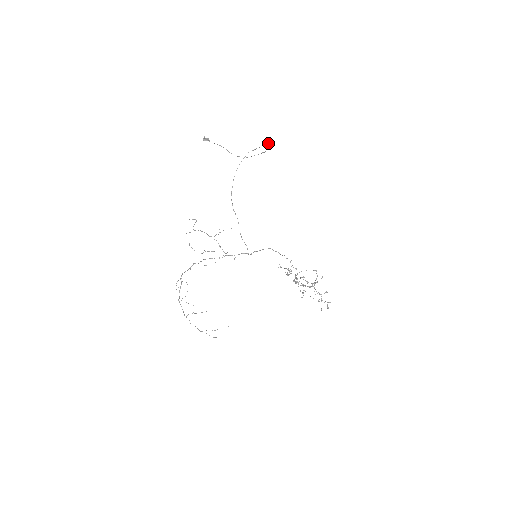
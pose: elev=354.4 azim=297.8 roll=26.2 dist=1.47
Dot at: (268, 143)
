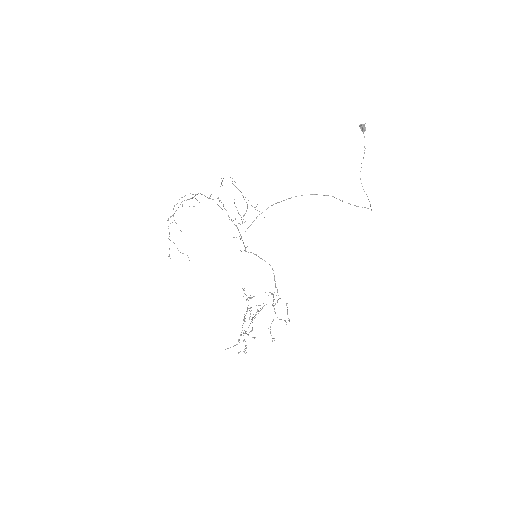
Dot at: occluded
